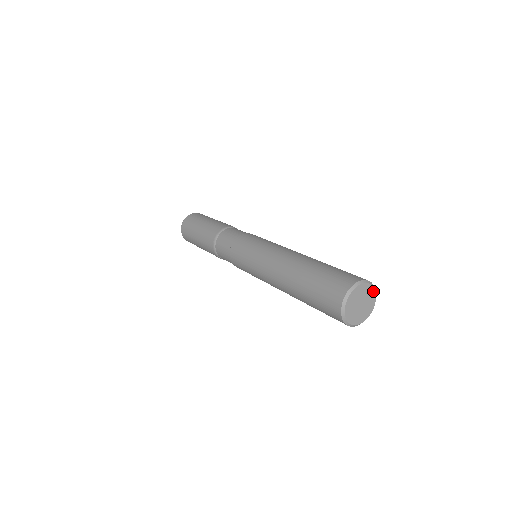
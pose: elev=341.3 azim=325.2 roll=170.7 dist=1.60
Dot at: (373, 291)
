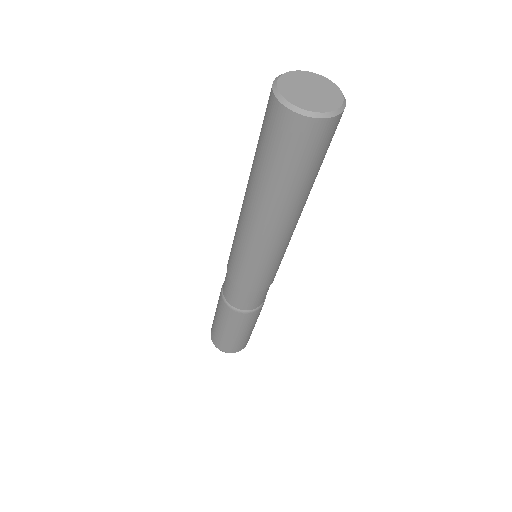
Dot at: (340, 99)
